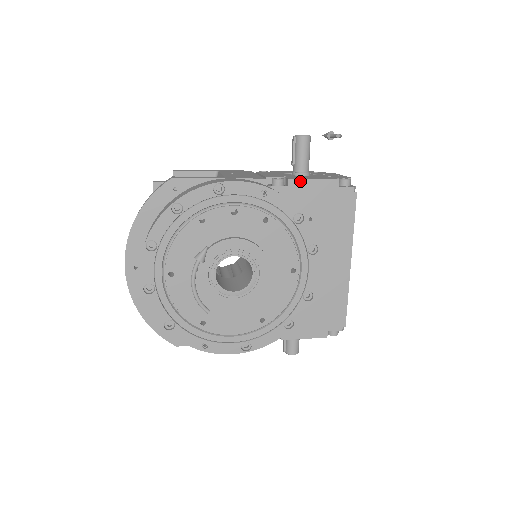
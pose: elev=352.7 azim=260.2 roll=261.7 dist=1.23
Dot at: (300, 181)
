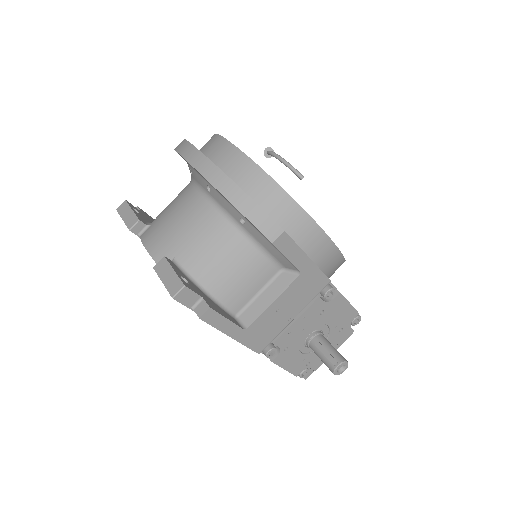
Dot at: occluded
